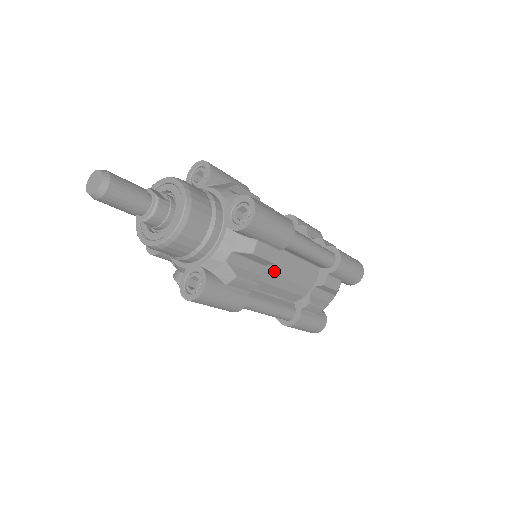
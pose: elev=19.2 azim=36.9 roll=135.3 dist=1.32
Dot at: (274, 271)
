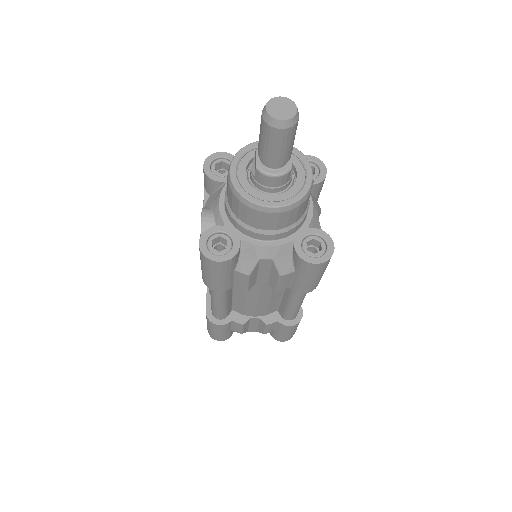
Dot at: (263, 290)
